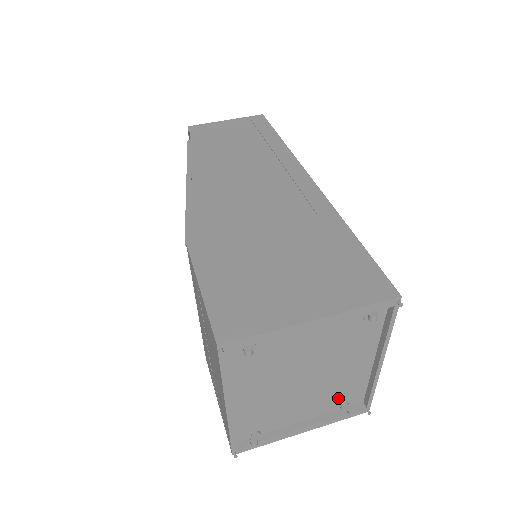
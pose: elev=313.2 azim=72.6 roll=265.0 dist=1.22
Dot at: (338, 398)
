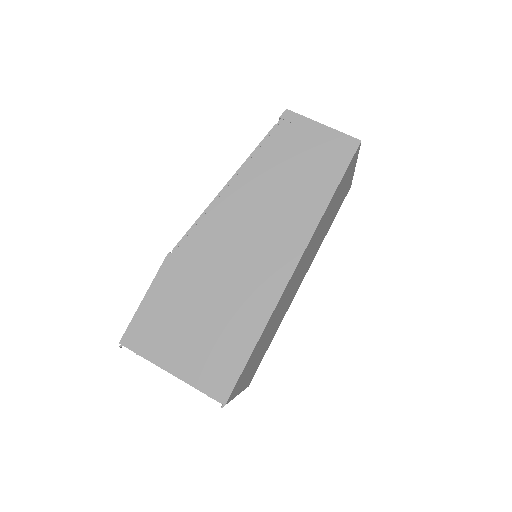
Dot at: occluded
